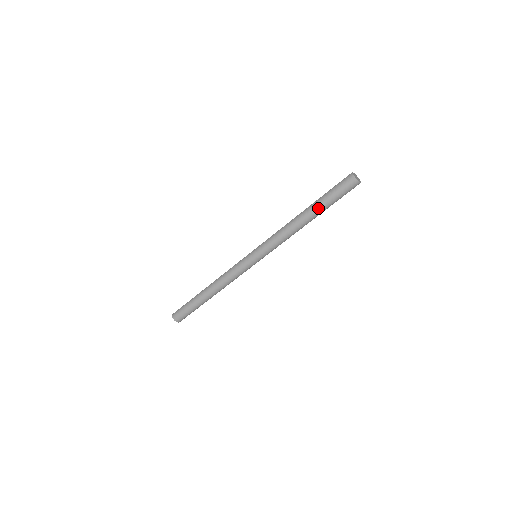
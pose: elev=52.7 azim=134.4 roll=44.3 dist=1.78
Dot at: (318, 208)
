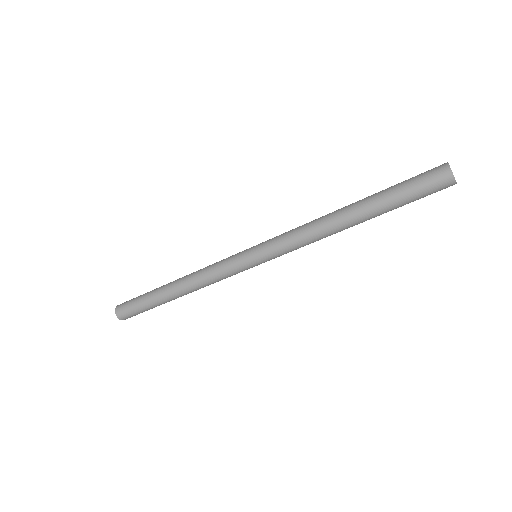
Dot at: (372, 200)
